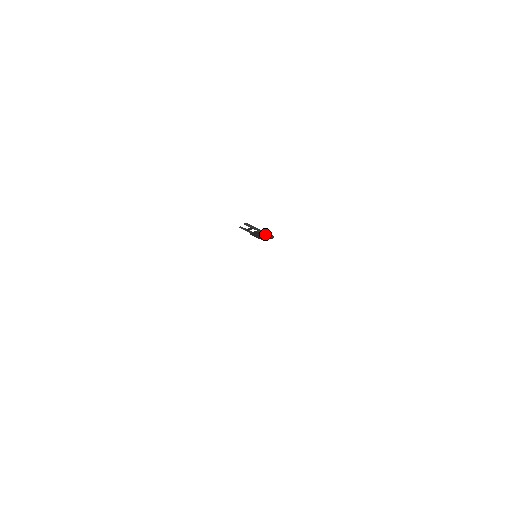
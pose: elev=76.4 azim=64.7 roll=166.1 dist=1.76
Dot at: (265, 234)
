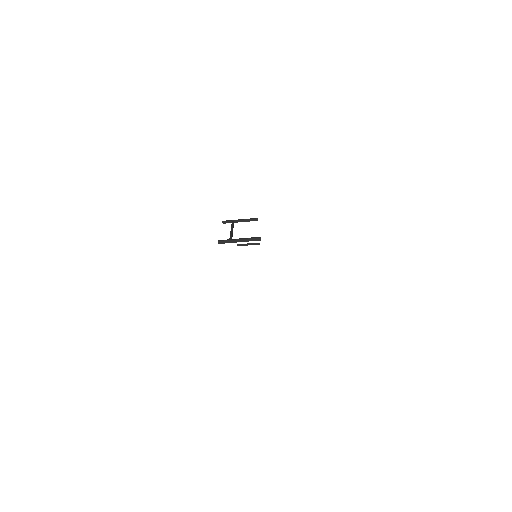
Dot at: (248, 244)
